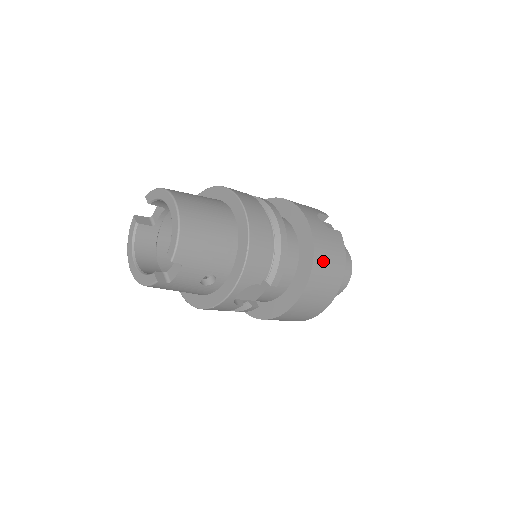
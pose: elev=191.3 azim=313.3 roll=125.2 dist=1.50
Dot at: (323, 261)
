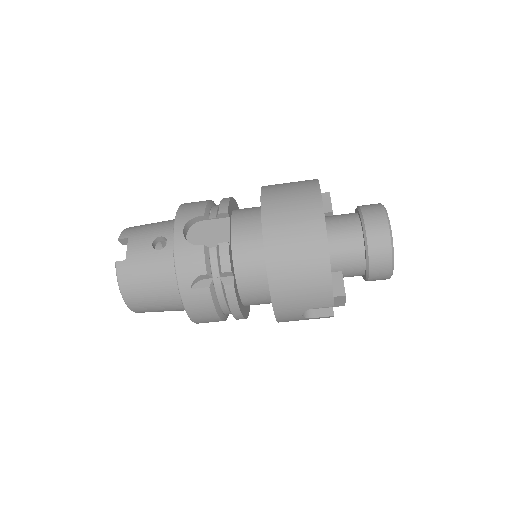
Dot at: (278, 185)
